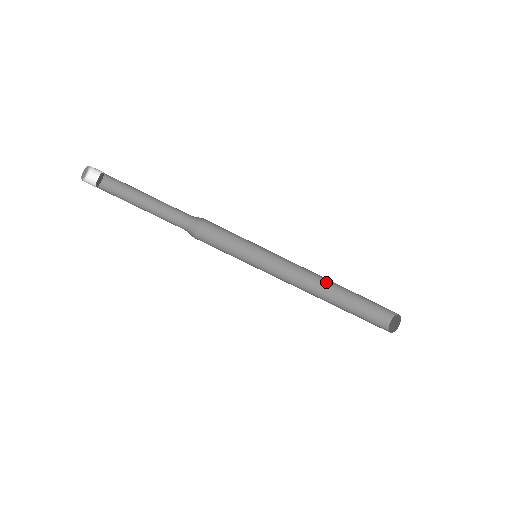
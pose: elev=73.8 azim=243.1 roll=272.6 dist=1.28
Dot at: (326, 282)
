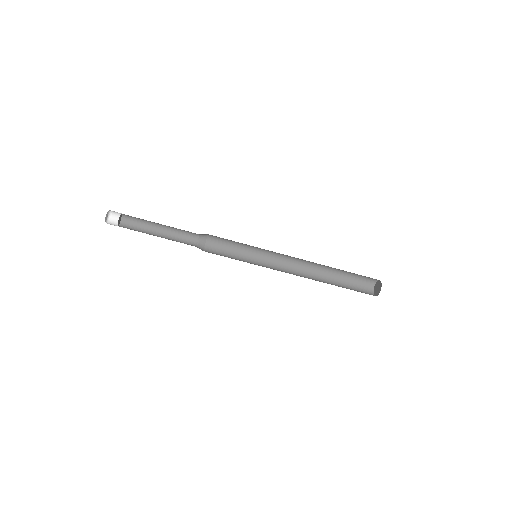
Dot at: (314, 271)
